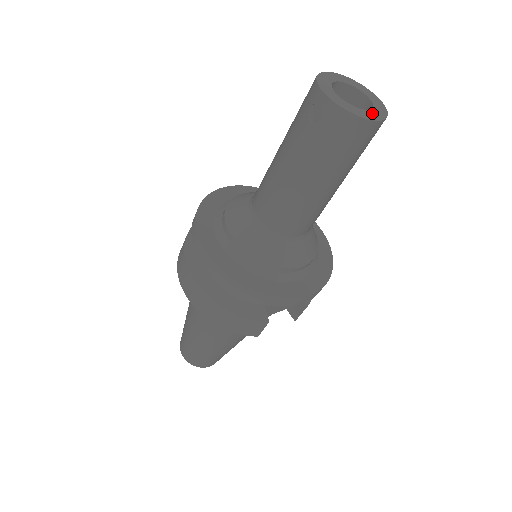
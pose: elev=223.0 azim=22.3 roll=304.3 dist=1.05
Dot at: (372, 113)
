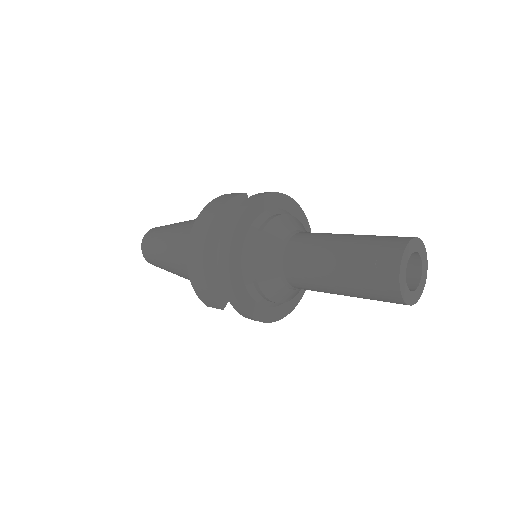
Dot at: (411, 296)
